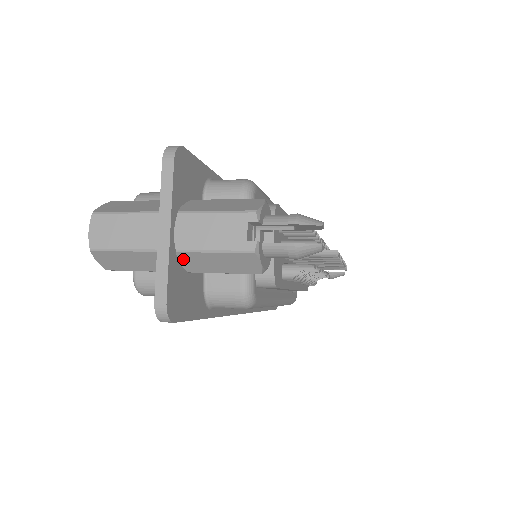
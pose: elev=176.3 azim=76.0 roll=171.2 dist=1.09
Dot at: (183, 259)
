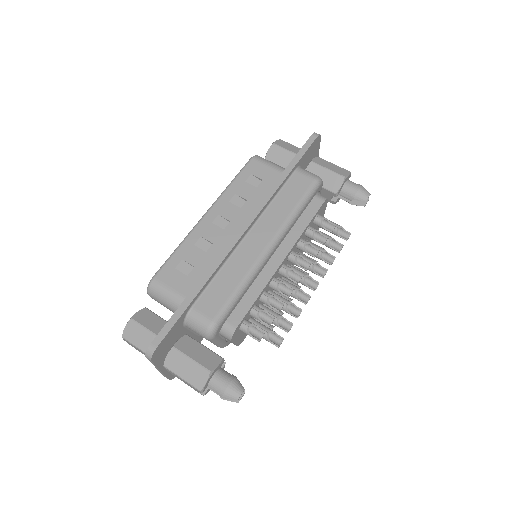
Dot at: occluded
